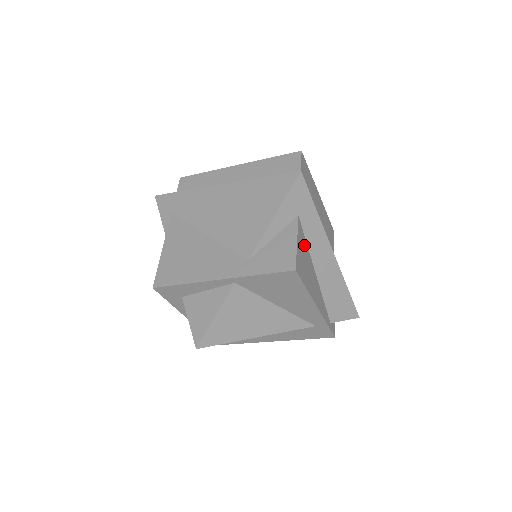
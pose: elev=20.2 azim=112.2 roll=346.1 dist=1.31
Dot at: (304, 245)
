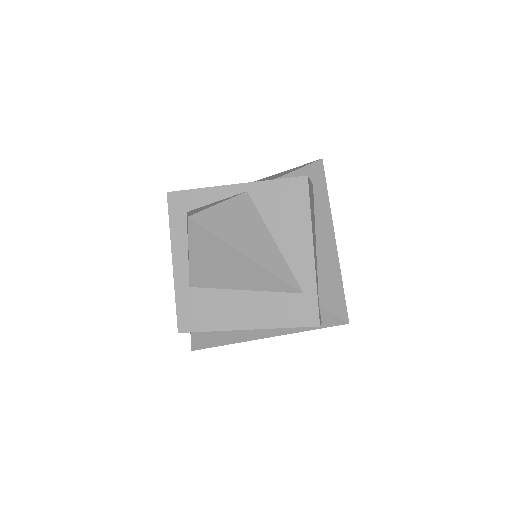
Dot at: (313, 202)
